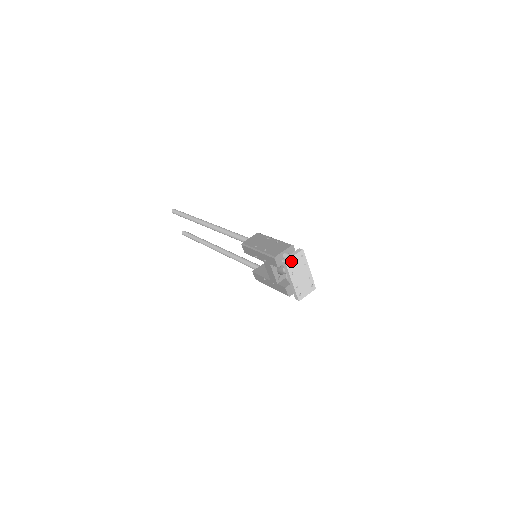
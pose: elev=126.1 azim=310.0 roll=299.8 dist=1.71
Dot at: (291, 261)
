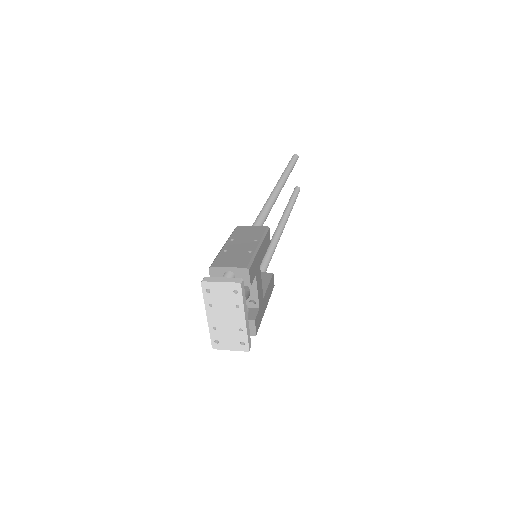
Dot at: (213, 287)
